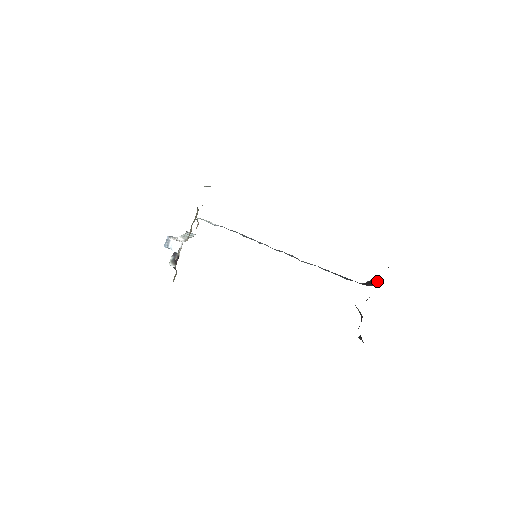
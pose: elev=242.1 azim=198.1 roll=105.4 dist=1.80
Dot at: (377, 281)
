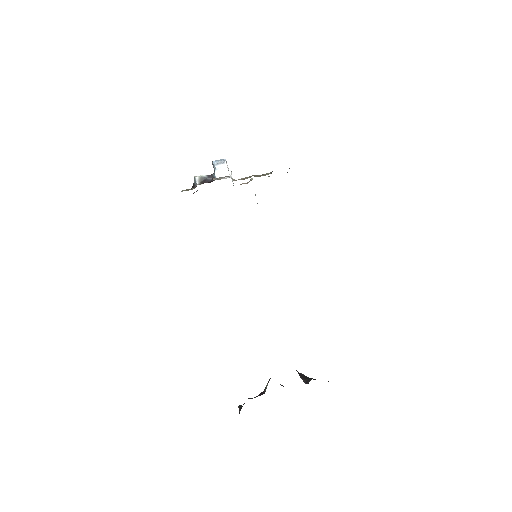
Dot at: occluded
